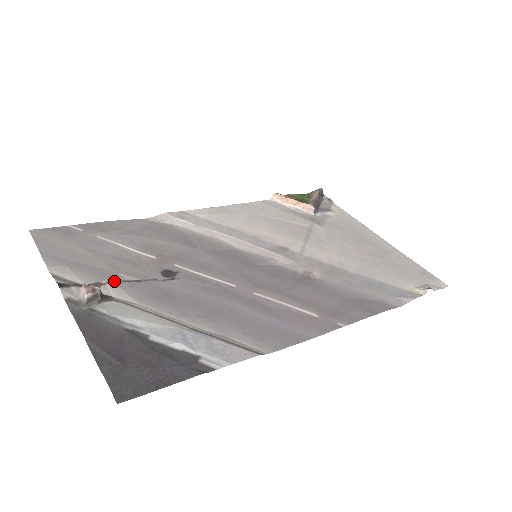
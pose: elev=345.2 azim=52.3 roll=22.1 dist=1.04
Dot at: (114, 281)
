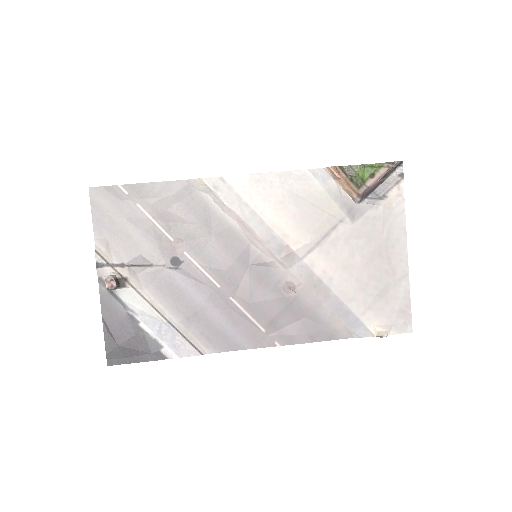
Dot at: (134, 264)
